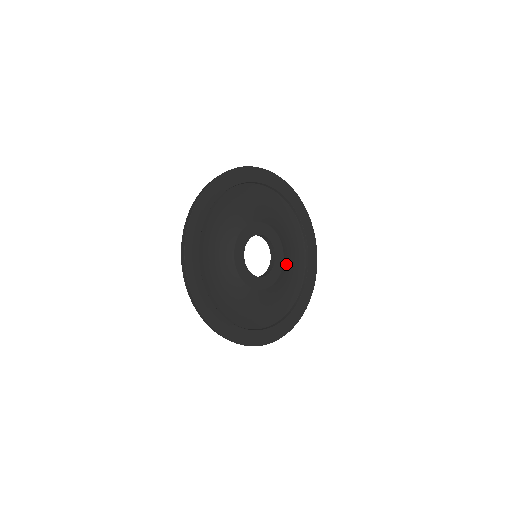
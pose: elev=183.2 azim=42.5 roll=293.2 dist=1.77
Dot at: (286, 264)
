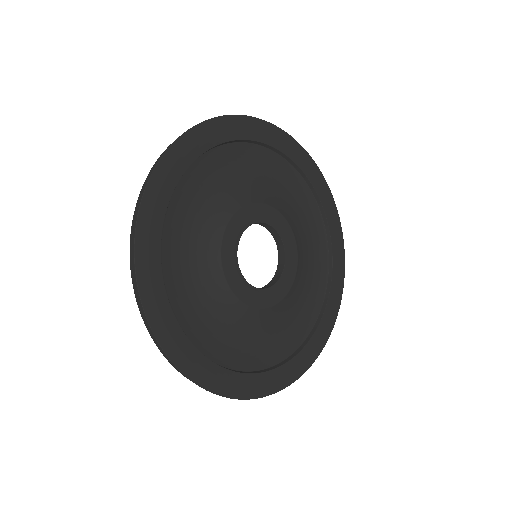
Dot at: (294, 293)
